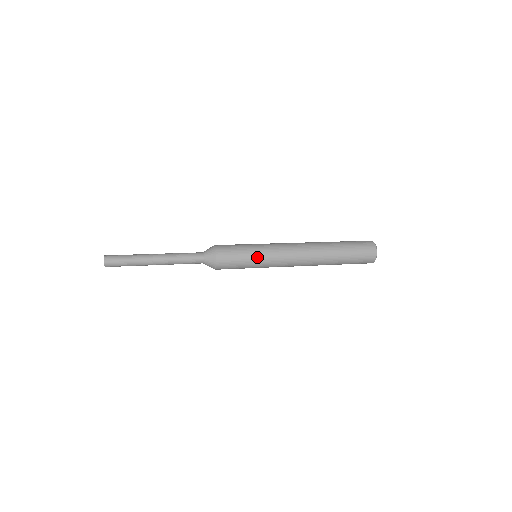
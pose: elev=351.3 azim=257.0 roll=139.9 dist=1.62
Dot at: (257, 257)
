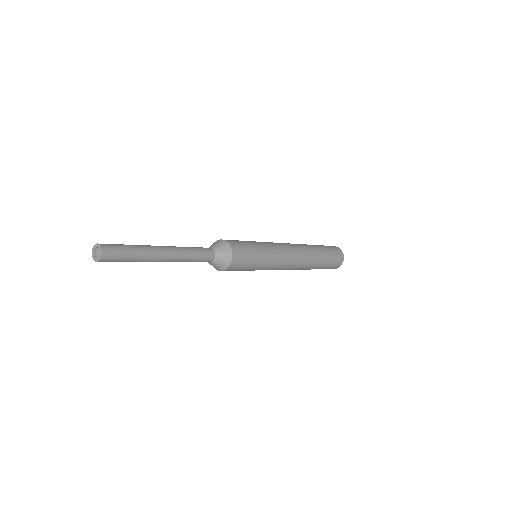
Dot at: (261, 268)
